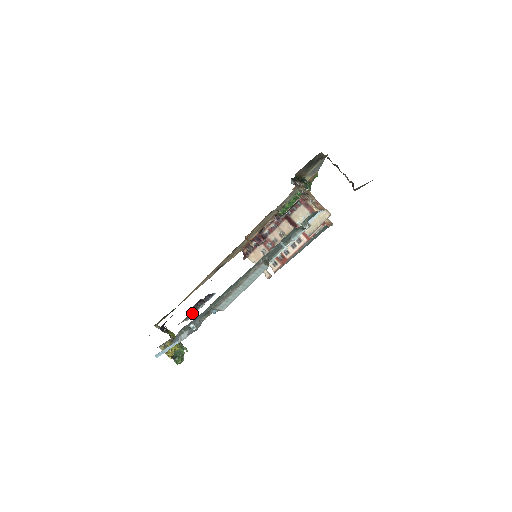
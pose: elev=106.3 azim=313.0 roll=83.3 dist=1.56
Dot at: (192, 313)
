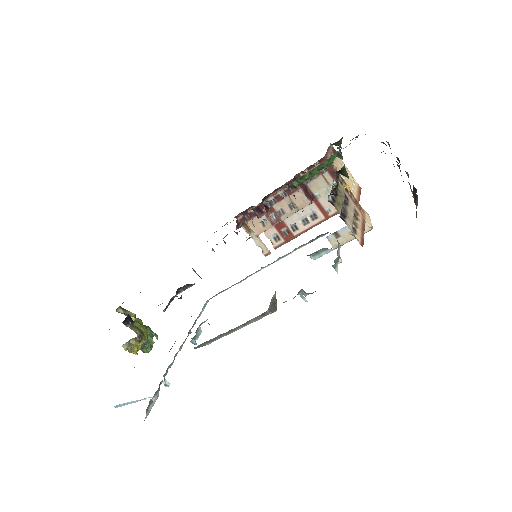
Dot at: occluded
